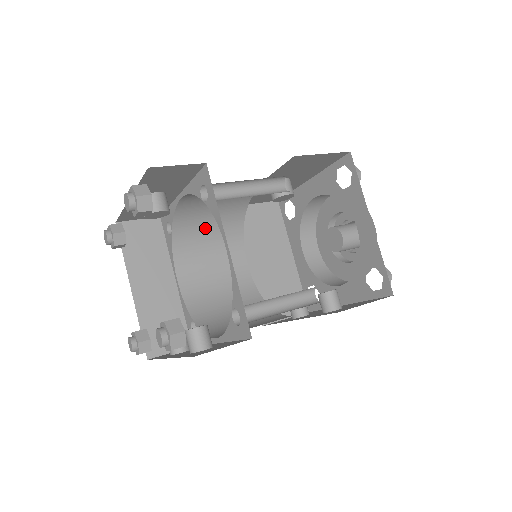
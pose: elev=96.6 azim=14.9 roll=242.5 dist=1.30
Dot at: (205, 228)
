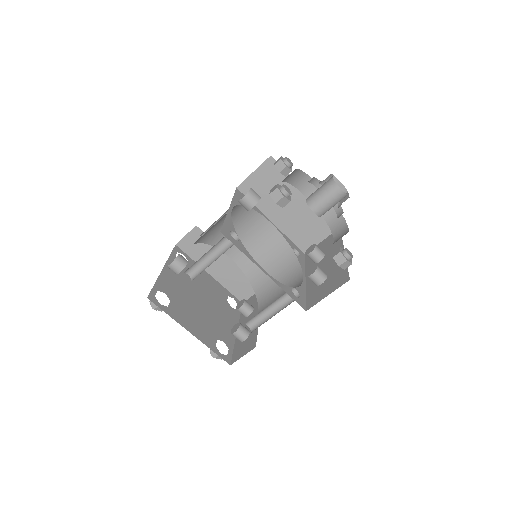
Dot at: occluded
